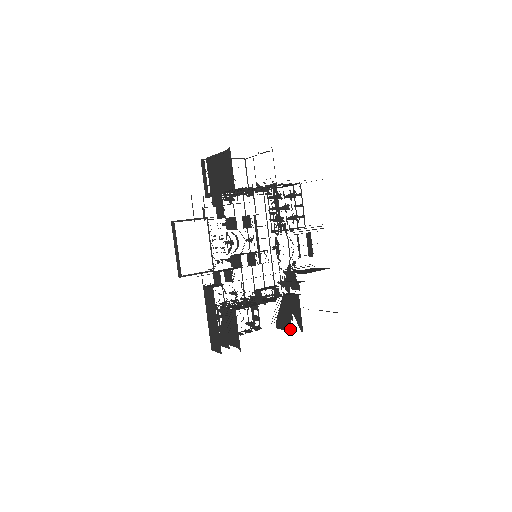
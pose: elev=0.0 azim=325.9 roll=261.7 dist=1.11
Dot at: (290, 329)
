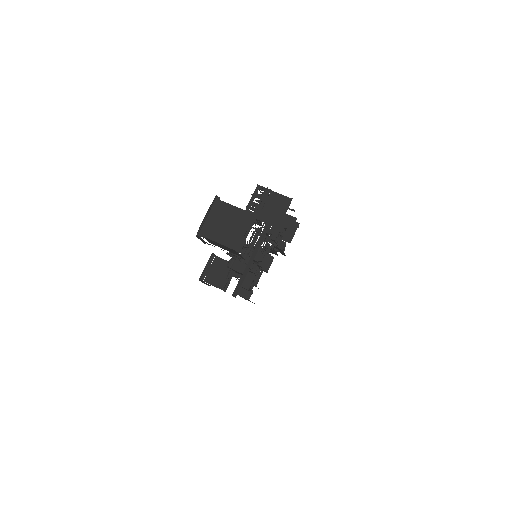
Dot at: occluded
